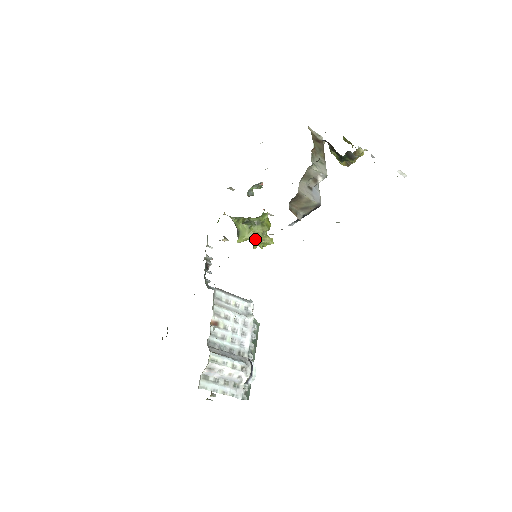
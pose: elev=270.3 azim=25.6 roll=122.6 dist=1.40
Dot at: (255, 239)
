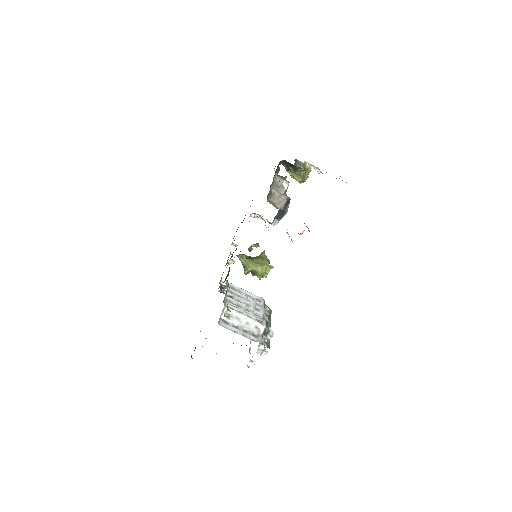
Dot at: (258, 267)
